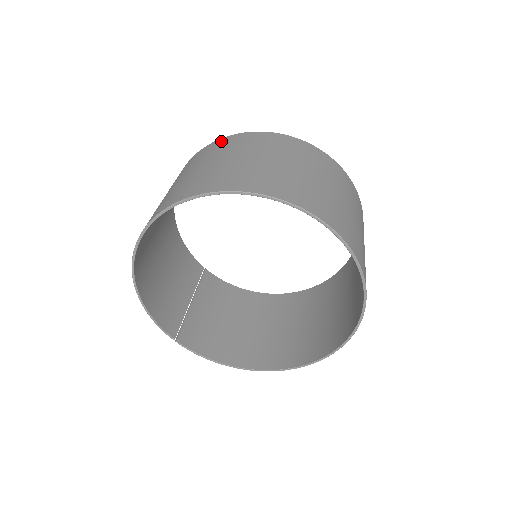
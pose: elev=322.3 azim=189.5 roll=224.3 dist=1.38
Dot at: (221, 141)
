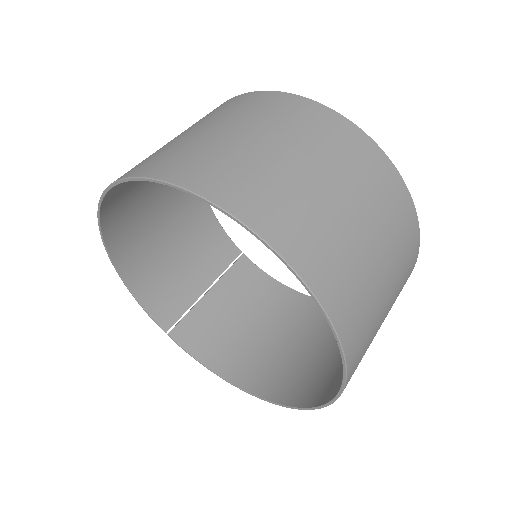
Dot at: (224, 103)
